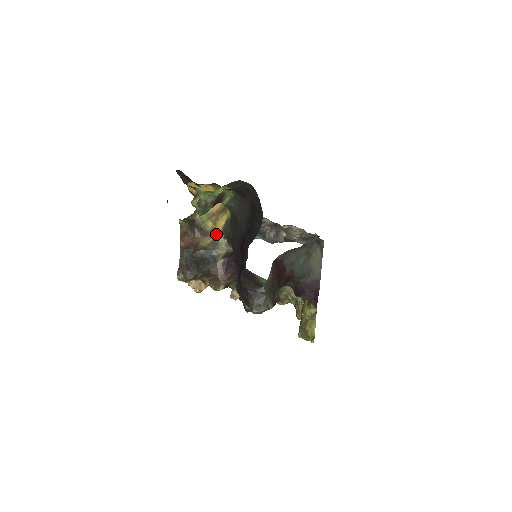
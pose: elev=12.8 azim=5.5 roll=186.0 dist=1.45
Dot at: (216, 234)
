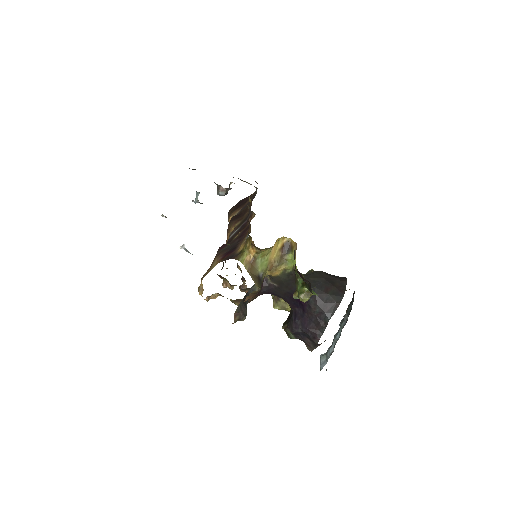
Dot at: occluded
